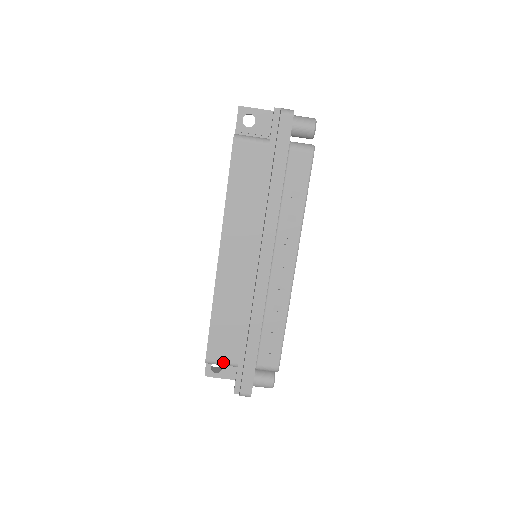
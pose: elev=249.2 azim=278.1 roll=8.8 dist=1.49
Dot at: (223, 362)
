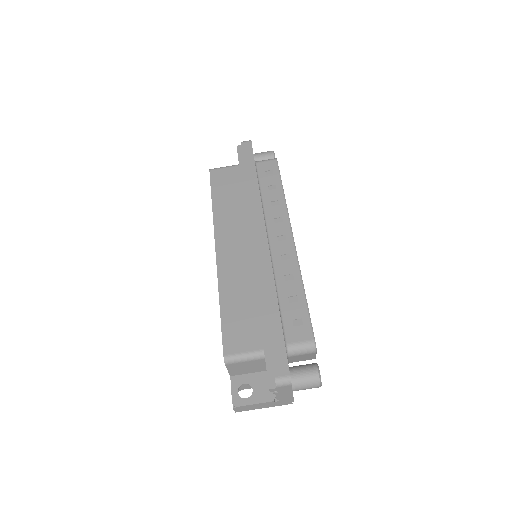
Dot at: (245, 352)
